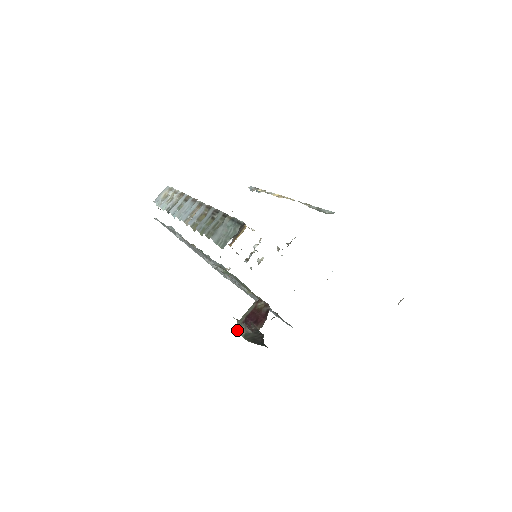
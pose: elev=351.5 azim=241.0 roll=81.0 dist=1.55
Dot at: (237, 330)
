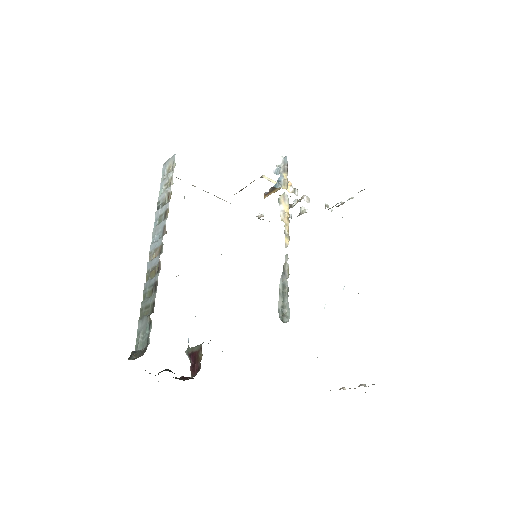
Dot at: (186, 354)
